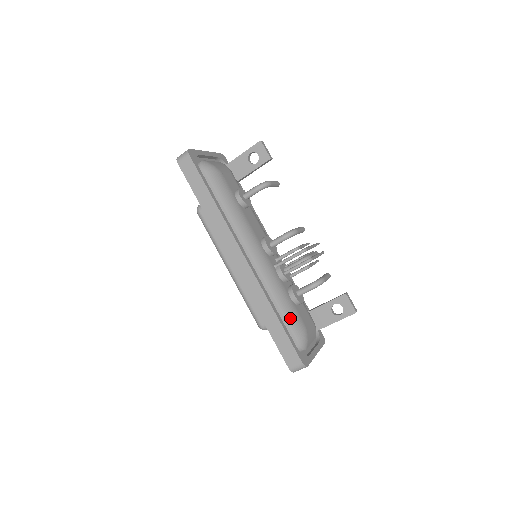
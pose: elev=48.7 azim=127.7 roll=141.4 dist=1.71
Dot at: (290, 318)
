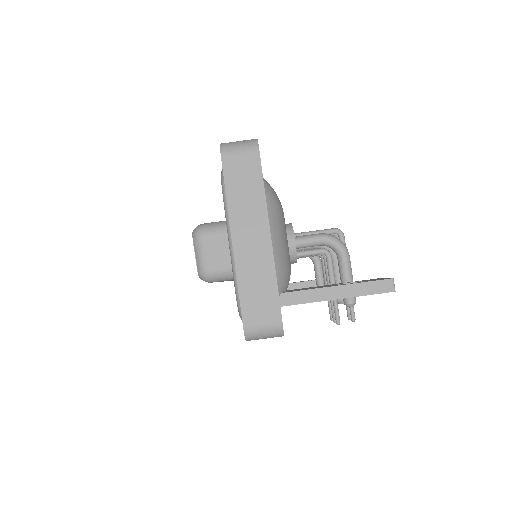
Dot at: occluded
